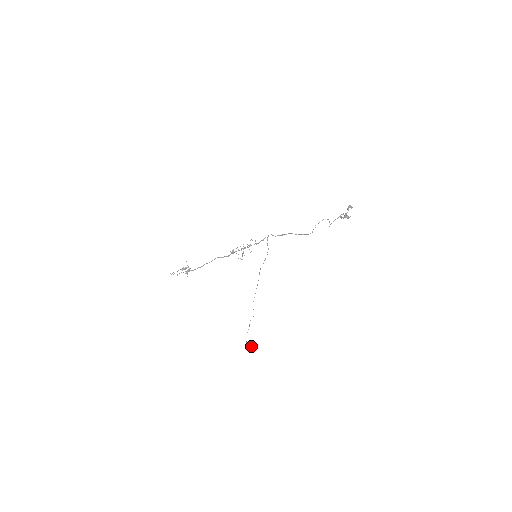
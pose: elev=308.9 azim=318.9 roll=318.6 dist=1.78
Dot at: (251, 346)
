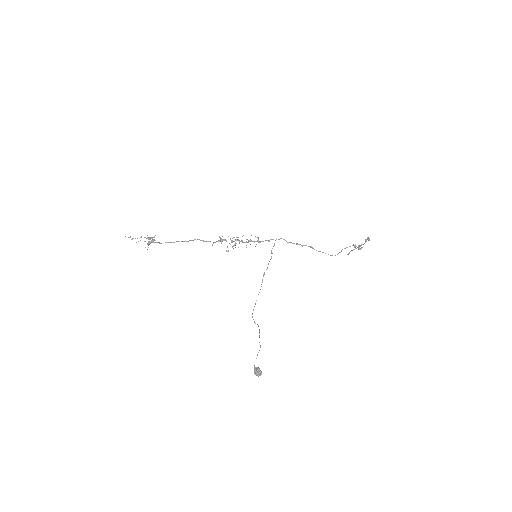
Dot at: occluded
